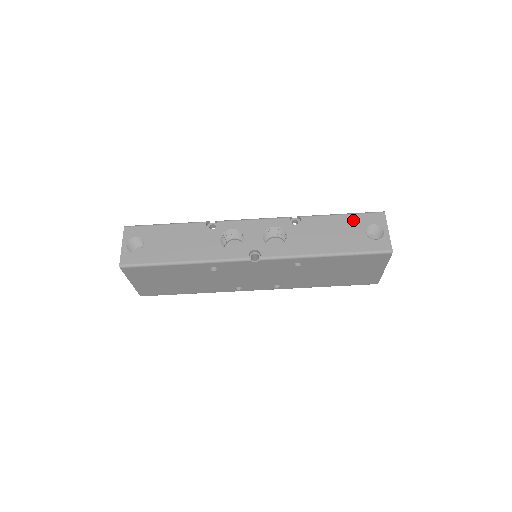
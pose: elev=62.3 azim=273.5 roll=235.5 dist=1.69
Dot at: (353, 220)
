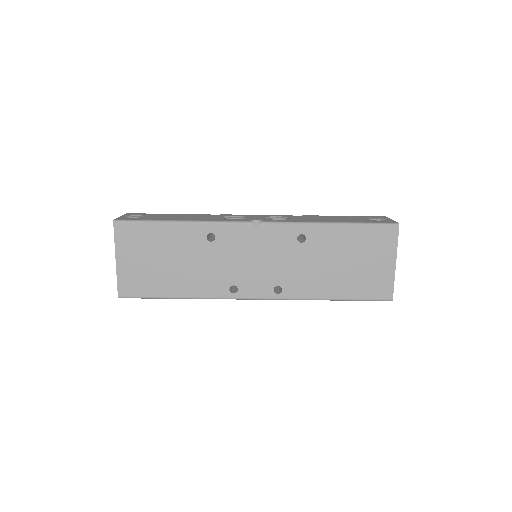
Dot at: (355, 217)
